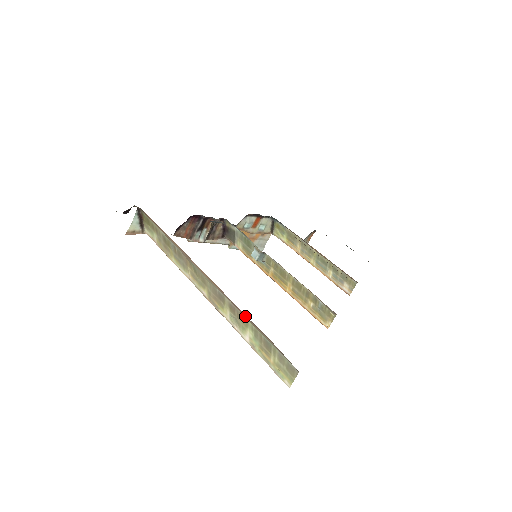
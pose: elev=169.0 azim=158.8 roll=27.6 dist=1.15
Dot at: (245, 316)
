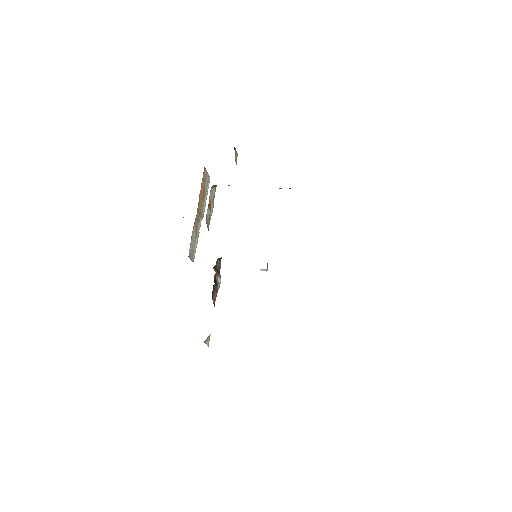
Dot at: occluded
